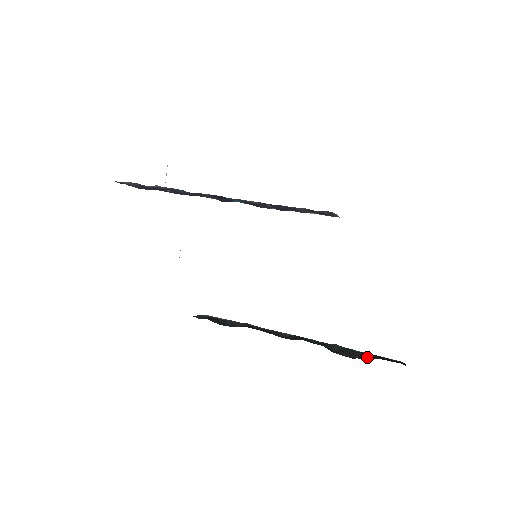
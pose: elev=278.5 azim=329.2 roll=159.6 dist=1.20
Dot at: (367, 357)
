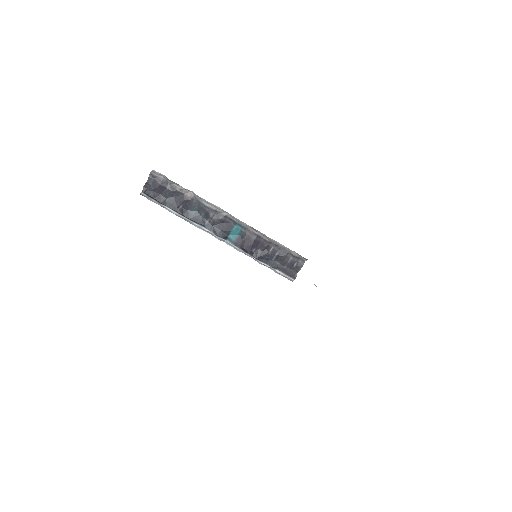
Dot at: occluded
